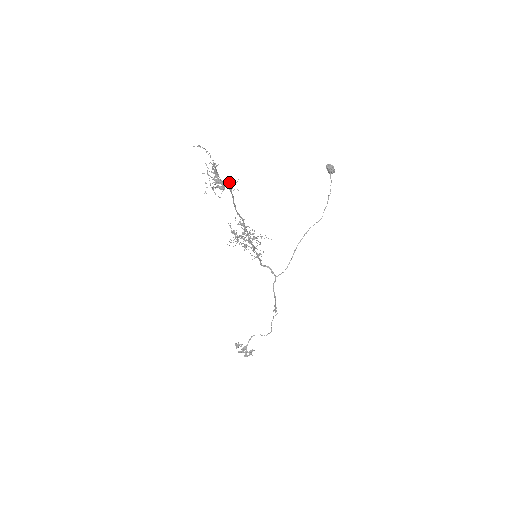
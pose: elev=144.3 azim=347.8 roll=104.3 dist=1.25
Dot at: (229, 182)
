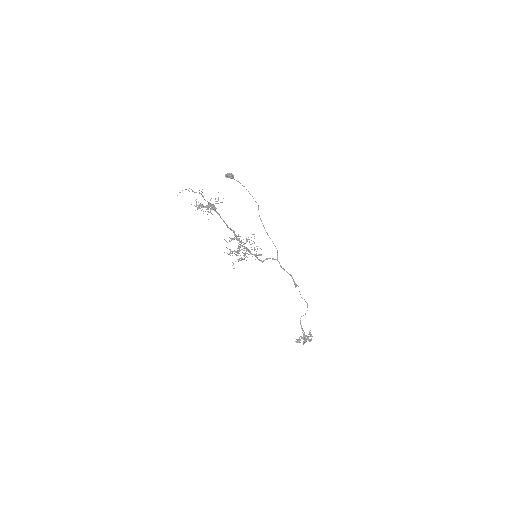
Dot at: (215, 199)
